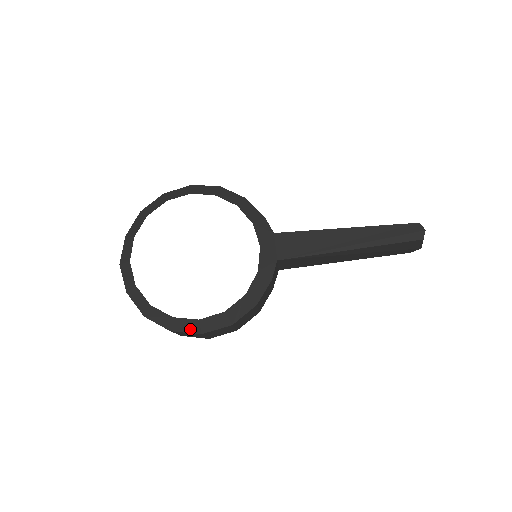
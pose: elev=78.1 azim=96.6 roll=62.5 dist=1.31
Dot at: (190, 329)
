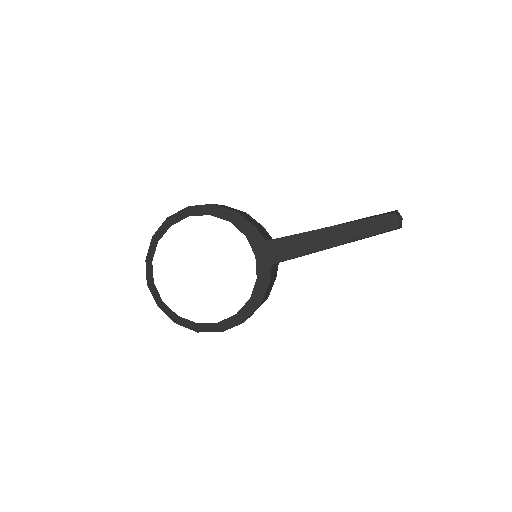
Dot at: (212, 330)
